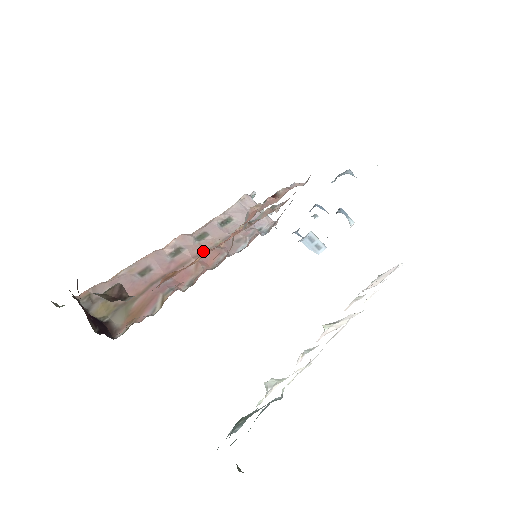
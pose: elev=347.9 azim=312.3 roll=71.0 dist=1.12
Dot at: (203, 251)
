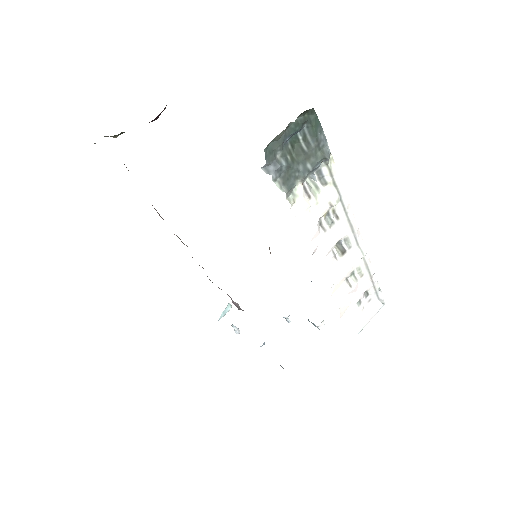
Dot at: occluded
